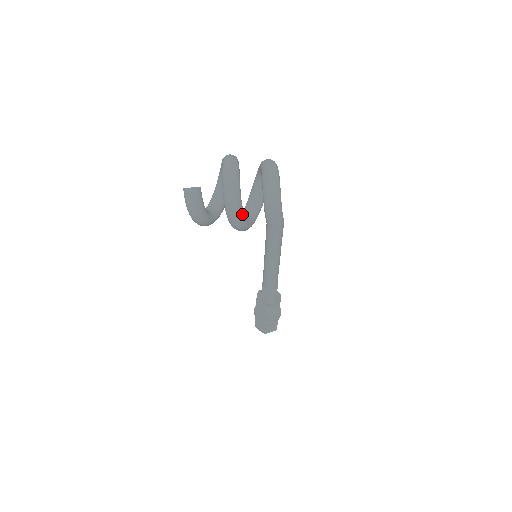
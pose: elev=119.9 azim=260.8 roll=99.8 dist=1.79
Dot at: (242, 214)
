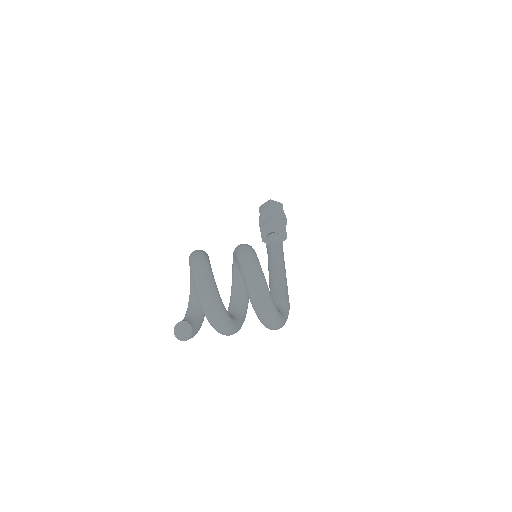
Dot at: (244, 320)
